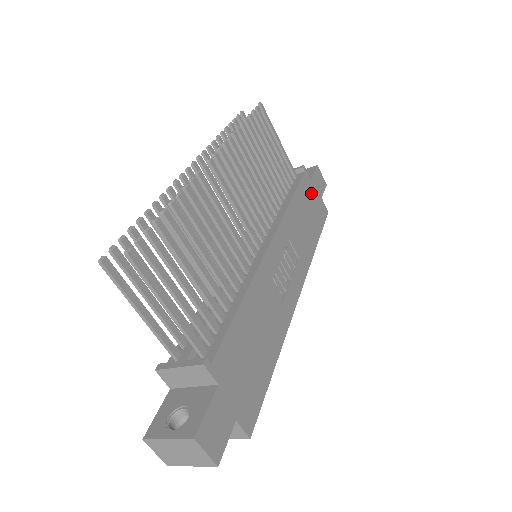
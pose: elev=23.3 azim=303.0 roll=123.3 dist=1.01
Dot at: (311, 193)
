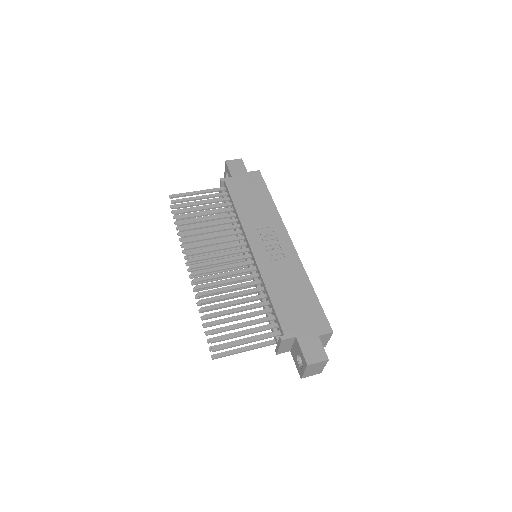
Dot at: (240, 183)
